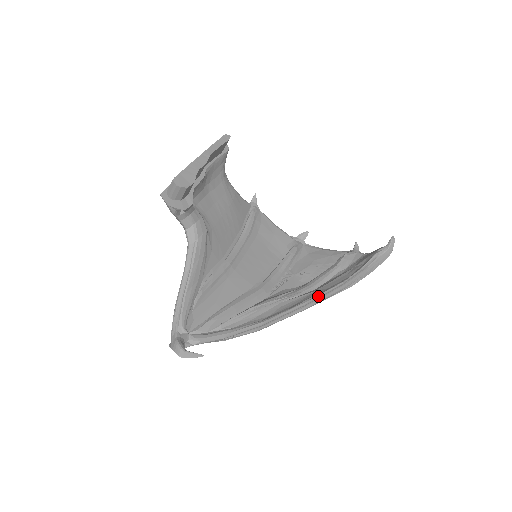
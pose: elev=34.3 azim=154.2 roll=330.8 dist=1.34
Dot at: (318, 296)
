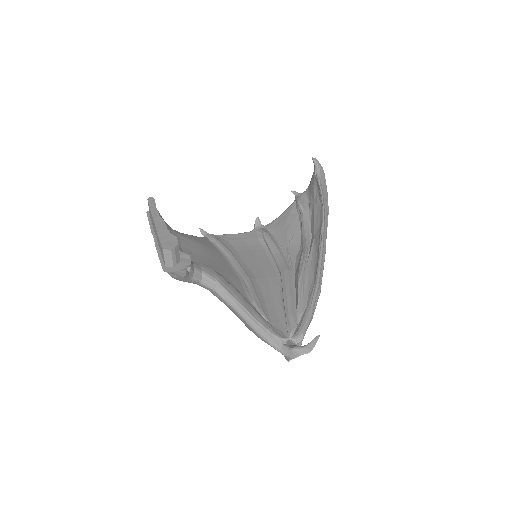
Dot at: (322, 233)
